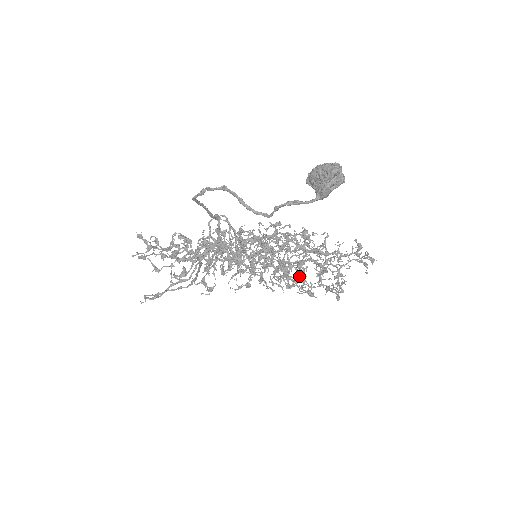
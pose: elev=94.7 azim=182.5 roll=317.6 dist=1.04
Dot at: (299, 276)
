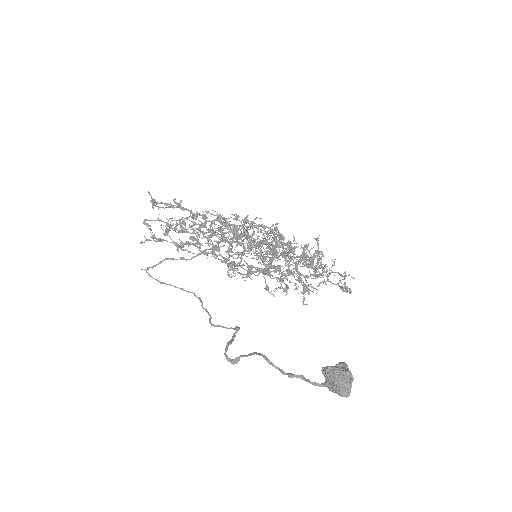
Dot at: occluded
